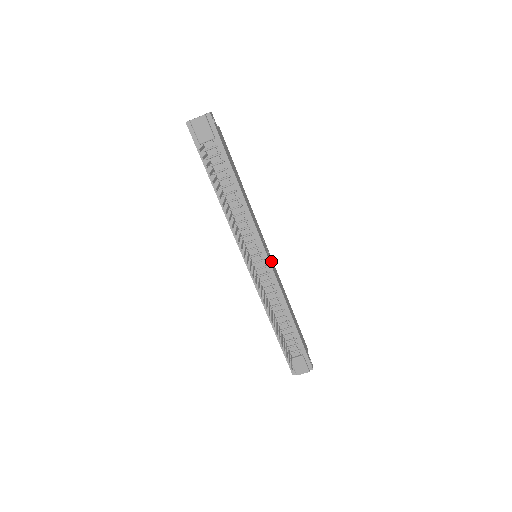
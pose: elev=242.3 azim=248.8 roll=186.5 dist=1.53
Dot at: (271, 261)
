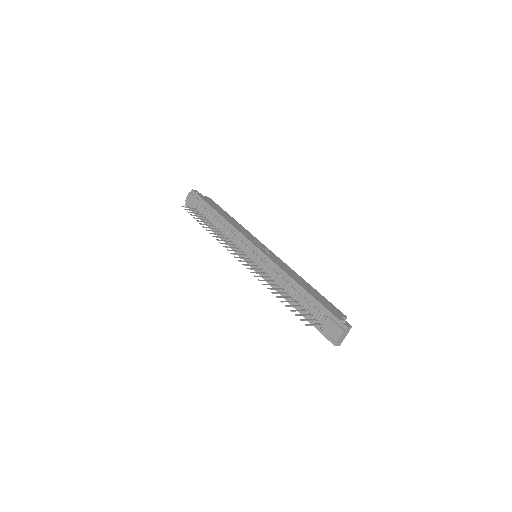
Dot at: (268, 253)
